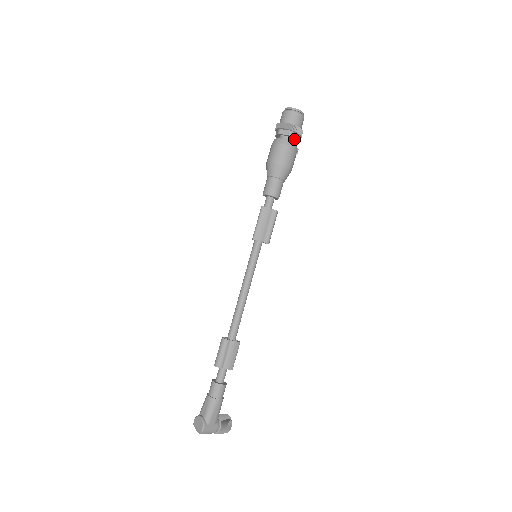
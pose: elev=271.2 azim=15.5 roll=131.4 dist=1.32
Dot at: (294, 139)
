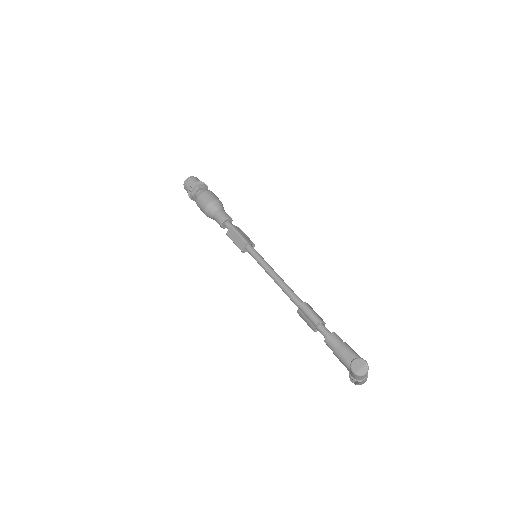
Dot at: occluded
